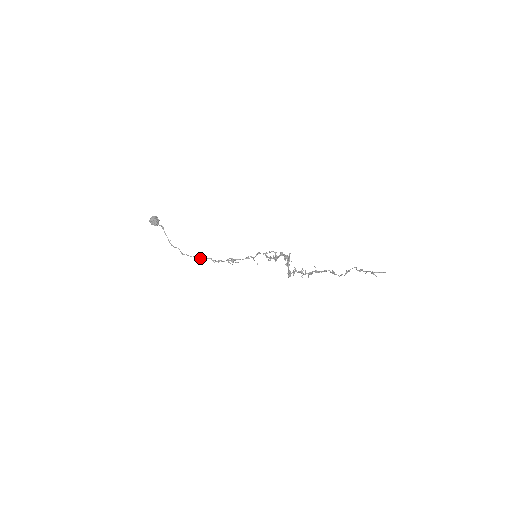
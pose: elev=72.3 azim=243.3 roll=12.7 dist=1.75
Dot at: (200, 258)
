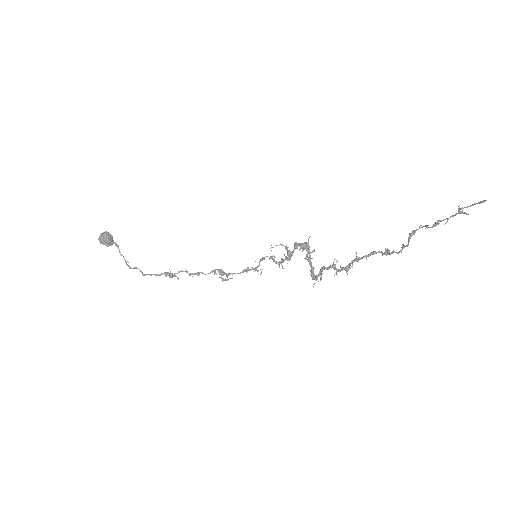
Dot at: (169, 274)
